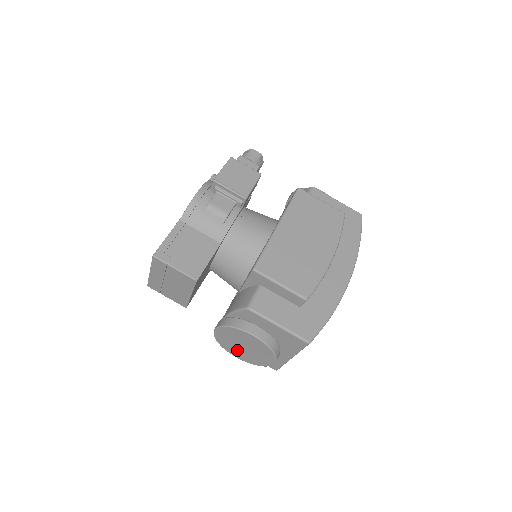
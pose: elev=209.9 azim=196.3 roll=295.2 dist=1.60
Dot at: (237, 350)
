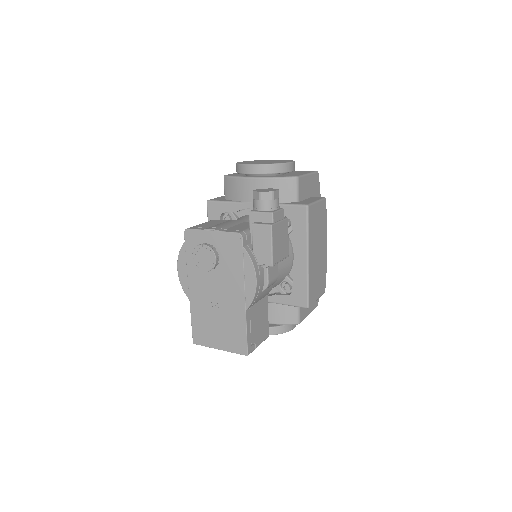
Dot at: occluded
